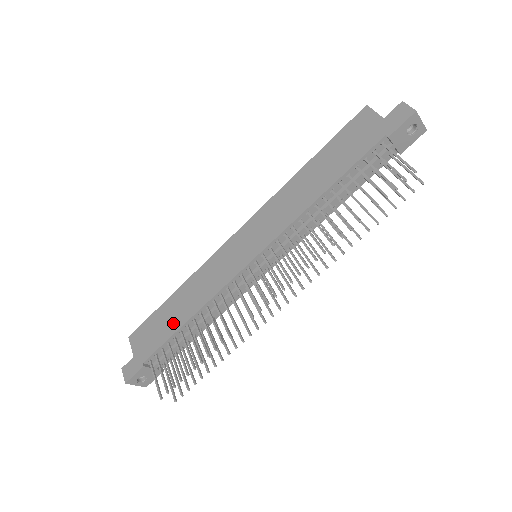
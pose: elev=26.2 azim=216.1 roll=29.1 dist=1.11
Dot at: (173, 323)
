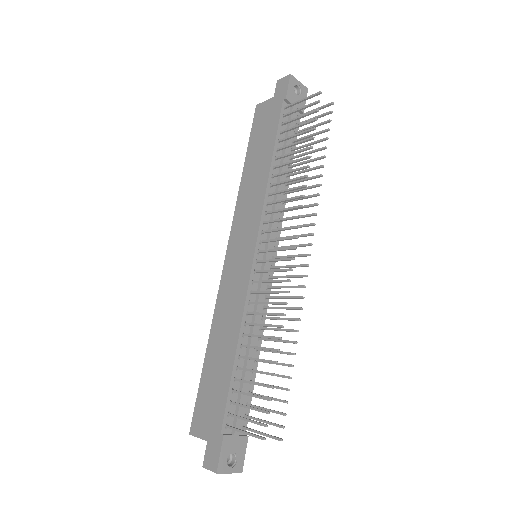
Dot at: (224, 368)
